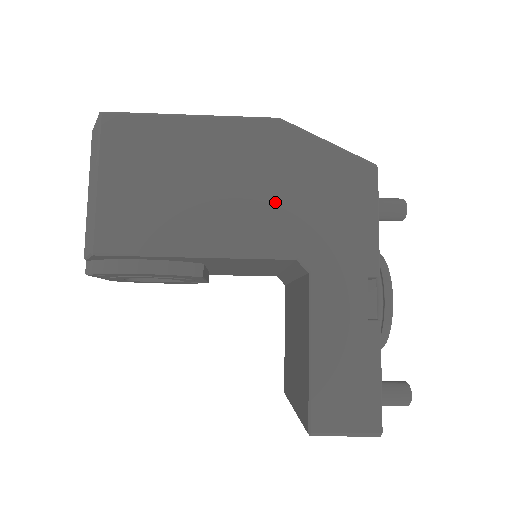
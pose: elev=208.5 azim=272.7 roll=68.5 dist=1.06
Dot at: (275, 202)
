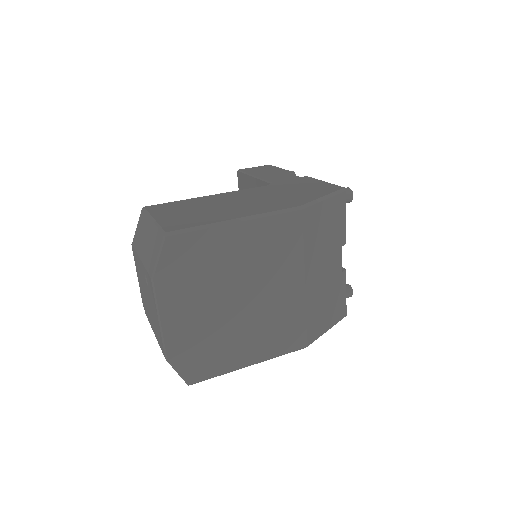
Dot at: occluded
